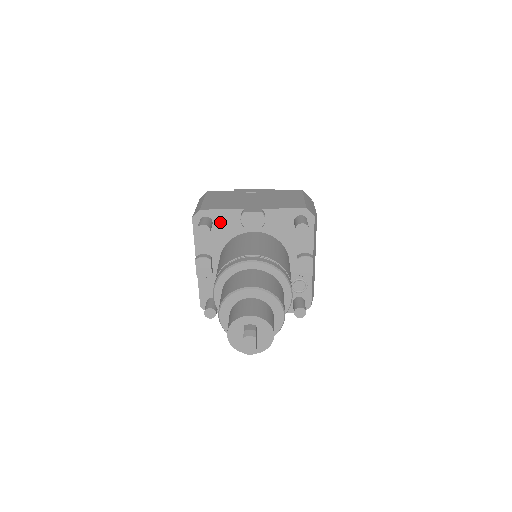
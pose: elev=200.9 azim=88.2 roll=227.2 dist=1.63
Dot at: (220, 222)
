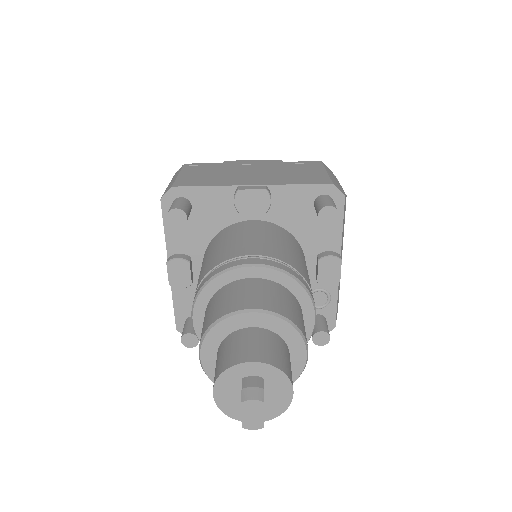
Dot at: (203, 206)
